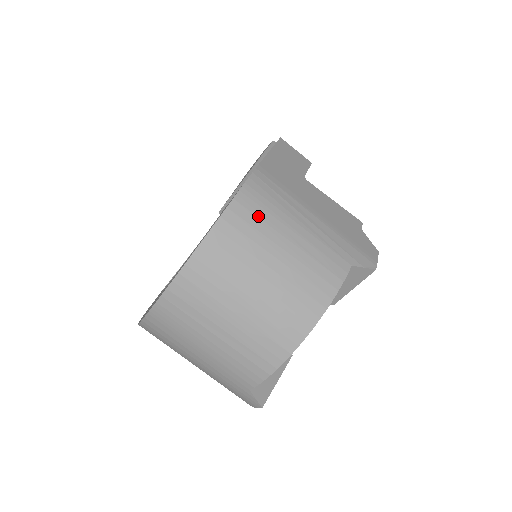
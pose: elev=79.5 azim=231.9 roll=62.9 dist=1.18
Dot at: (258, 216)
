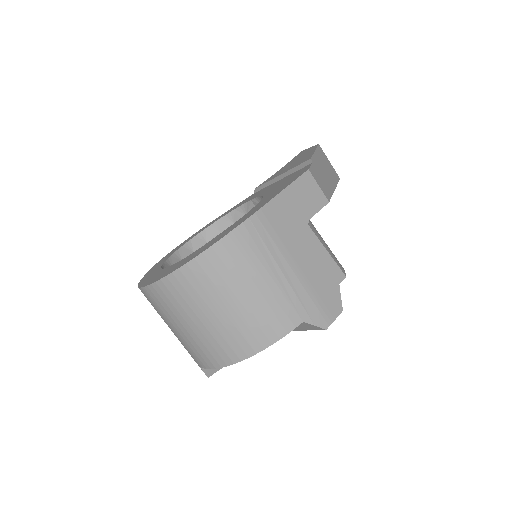
Dot at: (235, 260)
